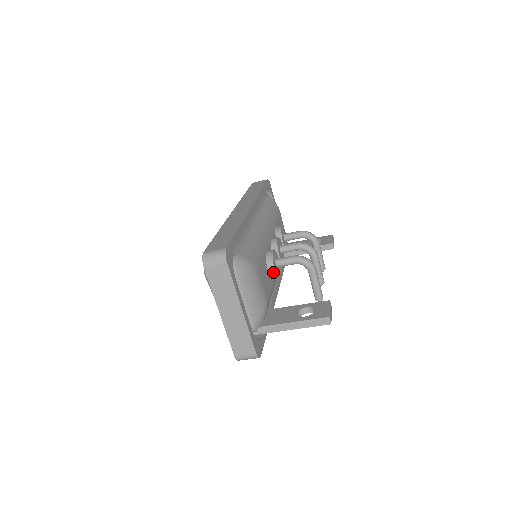
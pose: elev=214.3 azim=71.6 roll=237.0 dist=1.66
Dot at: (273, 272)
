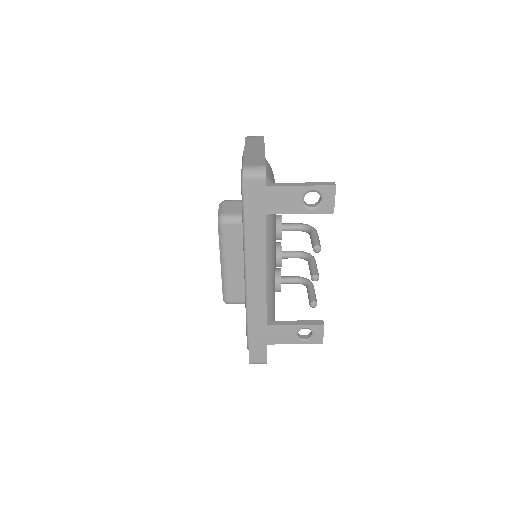
Dot at: (280, 218)
